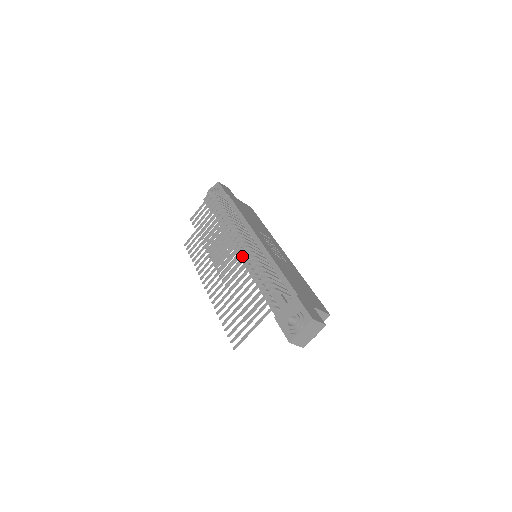
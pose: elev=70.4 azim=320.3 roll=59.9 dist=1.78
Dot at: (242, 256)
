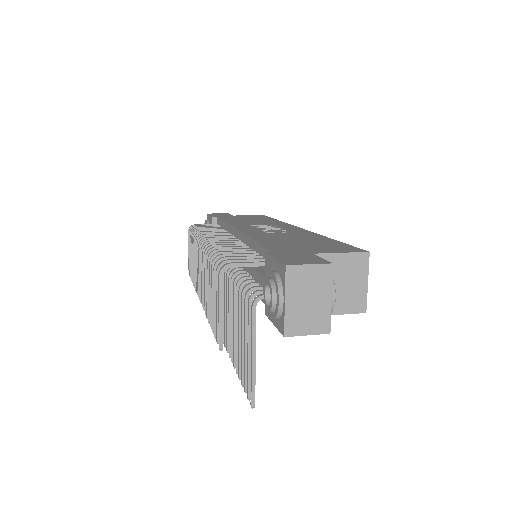
Dot at: occluded
